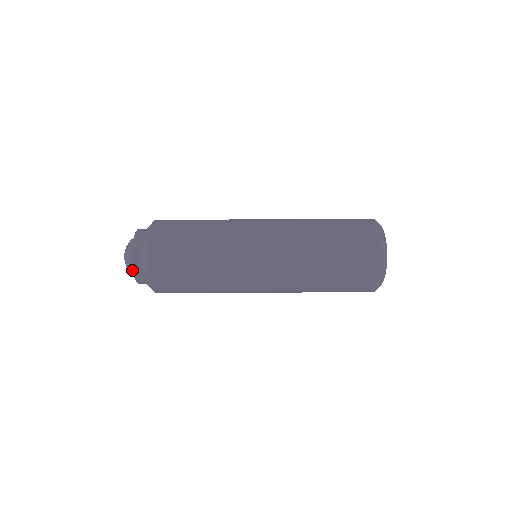
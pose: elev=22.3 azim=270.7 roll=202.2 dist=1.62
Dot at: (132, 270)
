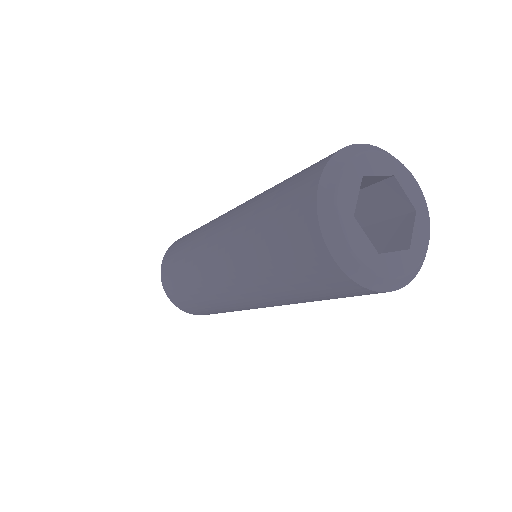
Dot at: occluded
